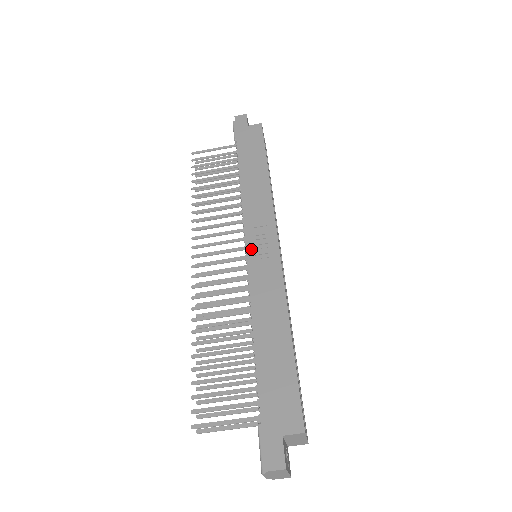
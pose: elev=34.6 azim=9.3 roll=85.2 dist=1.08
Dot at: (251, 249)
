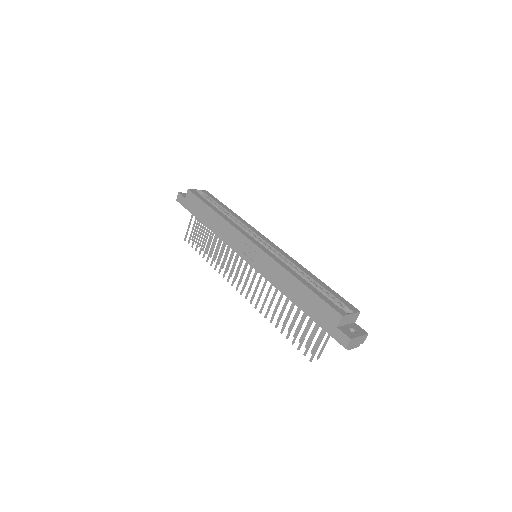
Dot at: (248, 260)
